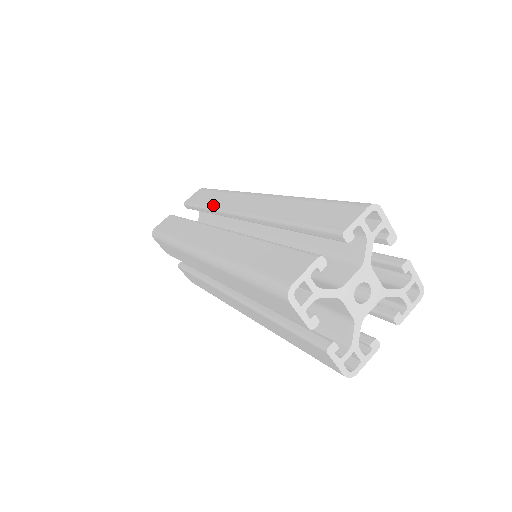
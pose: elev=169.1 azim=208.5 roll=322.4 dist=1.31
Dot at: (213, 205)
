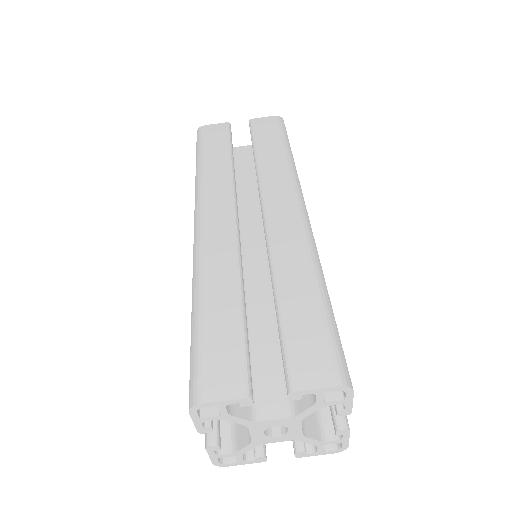
Dot at: occluded
